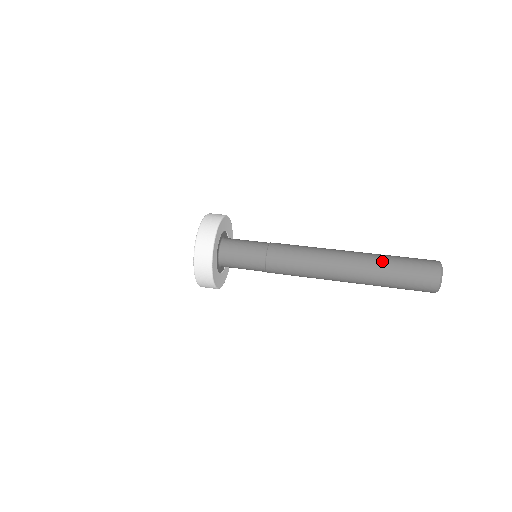
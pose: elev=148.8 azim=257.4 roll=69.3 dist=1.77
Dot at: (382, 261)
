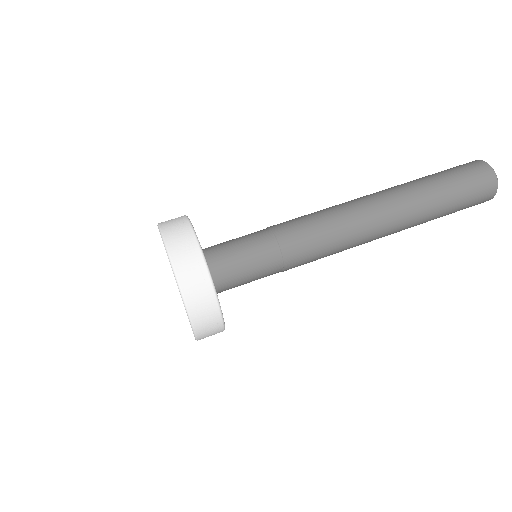
Dot at: (433, 213)
